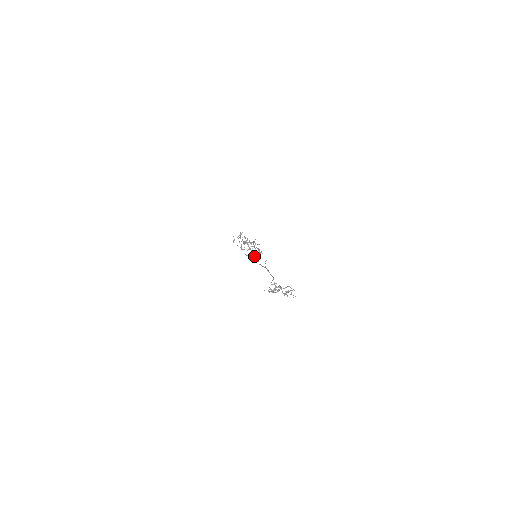
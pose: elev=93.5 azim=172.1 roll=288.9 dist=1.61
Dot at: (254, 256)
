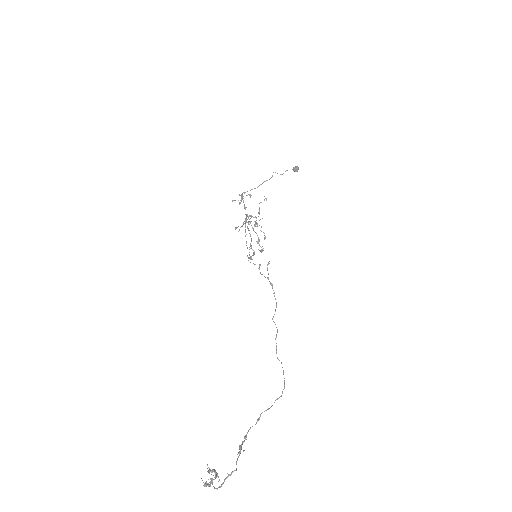
Dot at: (293, 170)
